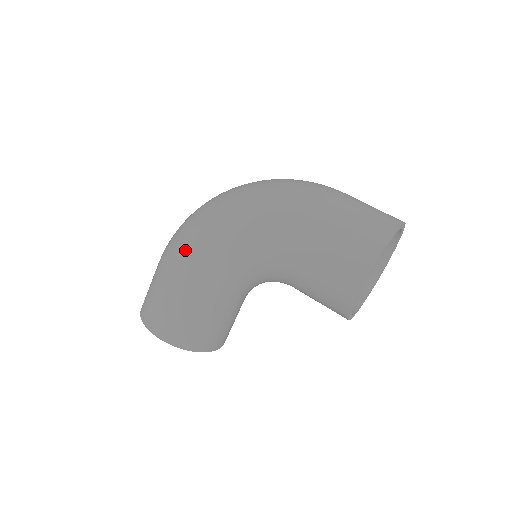
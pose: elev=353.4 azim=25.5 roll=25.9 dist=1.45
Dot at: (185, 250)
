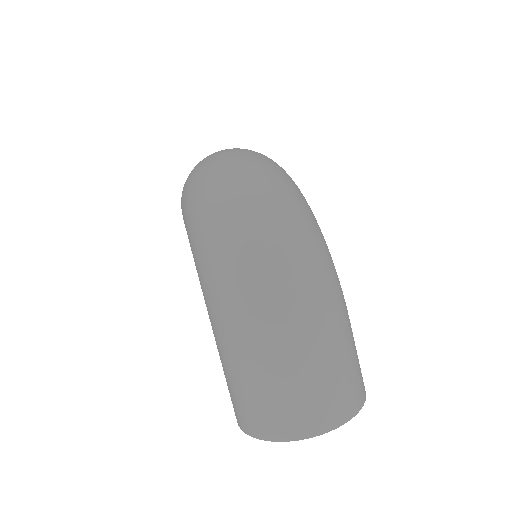
Dot at: (183, 210)
